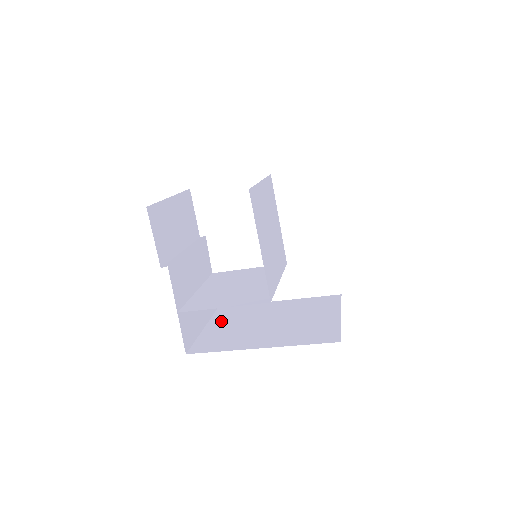
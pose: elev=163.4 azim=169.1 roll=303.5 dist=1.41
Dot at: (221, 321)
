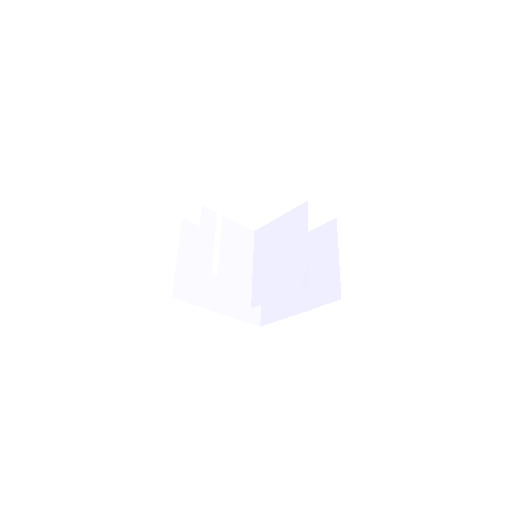
Dot at: (189, 251)
